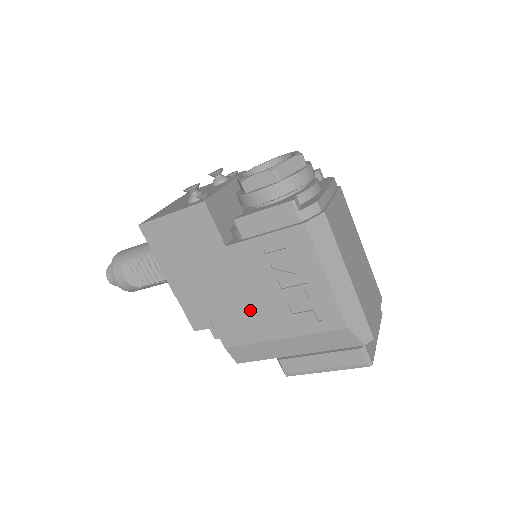
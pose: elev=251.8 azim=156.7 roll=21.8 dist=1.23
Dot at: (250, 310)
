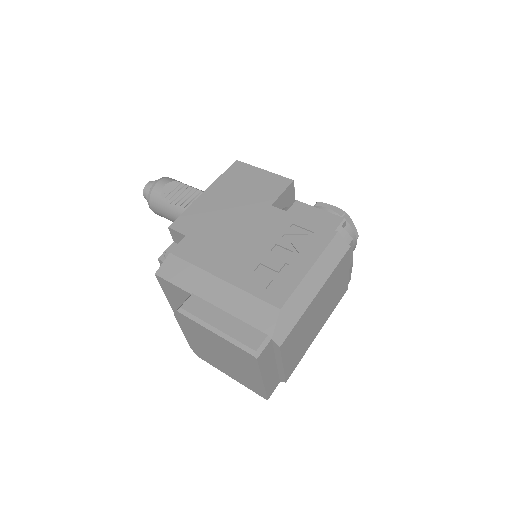
Dot at: (229, 246)
